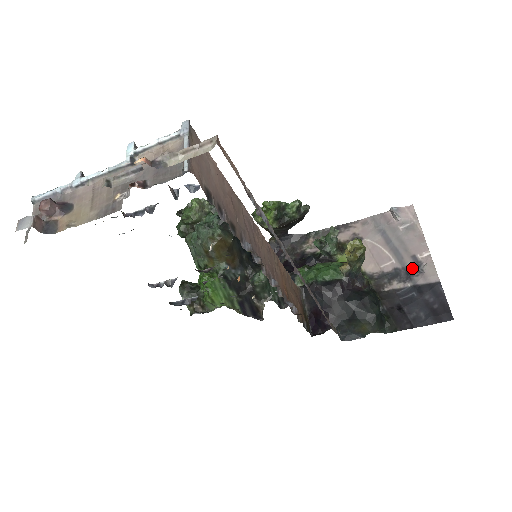
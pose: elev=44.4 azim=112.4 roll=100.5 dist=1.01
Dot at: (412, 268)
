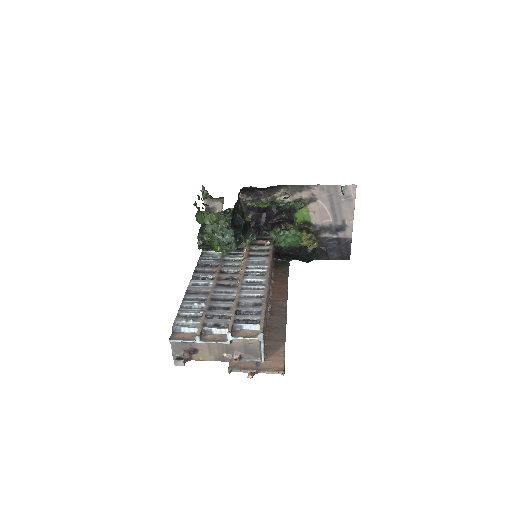
Dot at: (340, 228)
